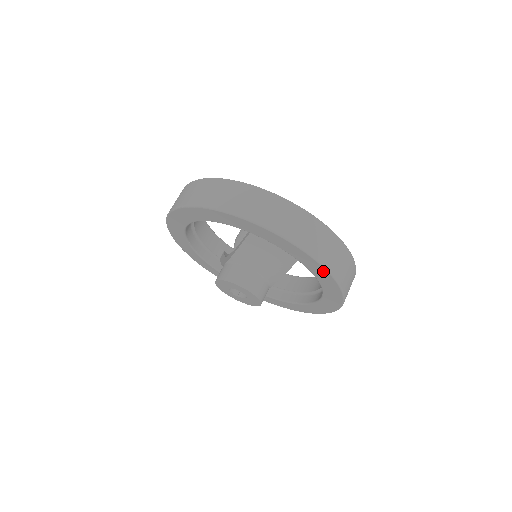
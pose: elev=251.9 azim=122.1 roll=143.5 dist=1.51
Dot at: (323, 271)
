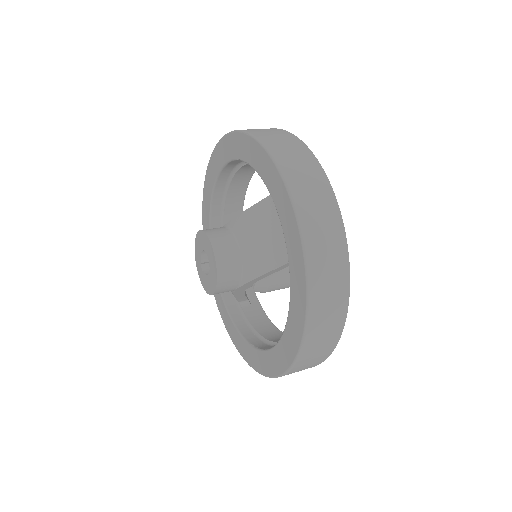
Dot at: (302, 277)
